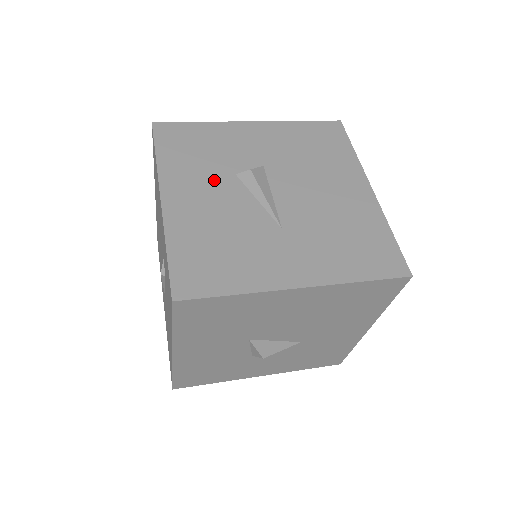
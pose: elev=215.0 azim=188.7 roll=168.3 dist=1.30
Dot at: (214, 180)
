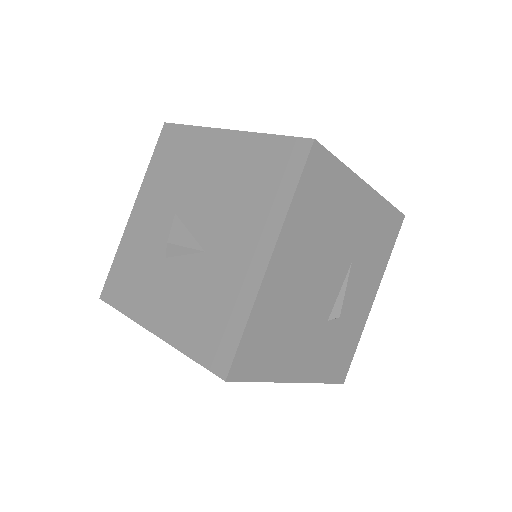
Dot at: occluded
